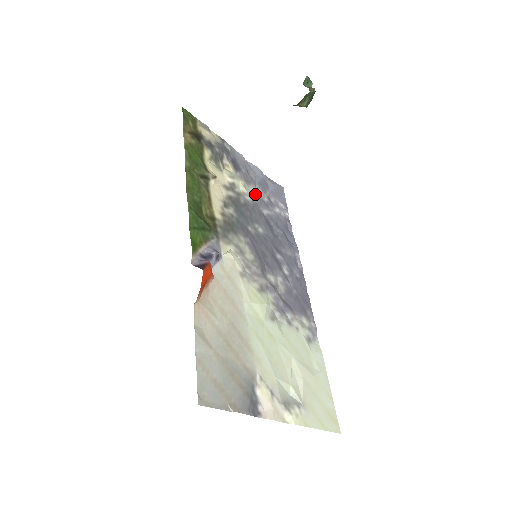
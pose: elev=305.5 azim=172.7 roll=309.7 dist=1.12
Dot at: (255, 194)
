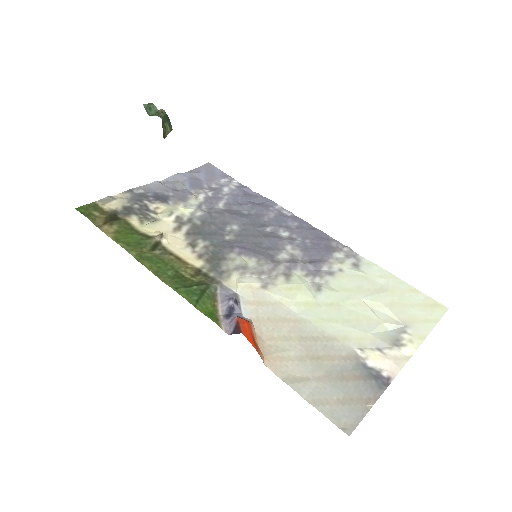
Dot at: (199, 201)
